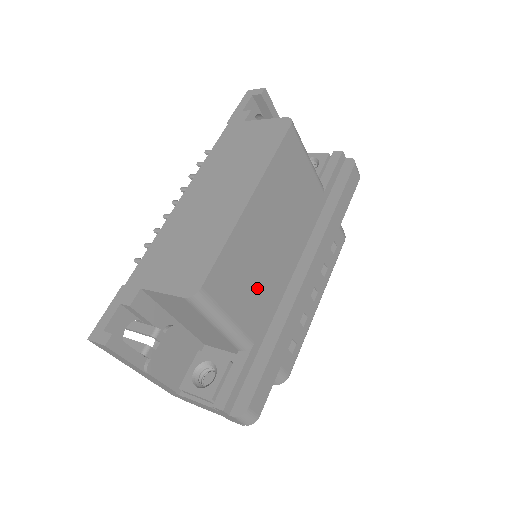
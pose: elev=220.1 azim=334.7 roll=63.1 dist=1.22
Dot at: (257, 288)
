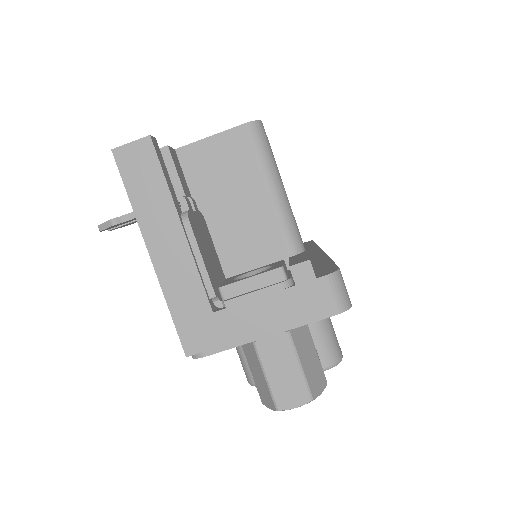
Dot at: occluded
